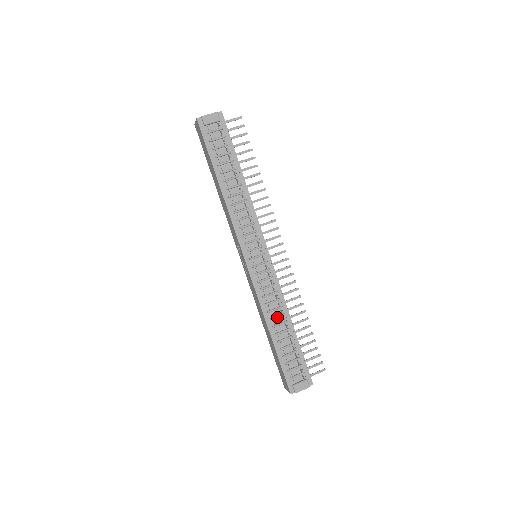
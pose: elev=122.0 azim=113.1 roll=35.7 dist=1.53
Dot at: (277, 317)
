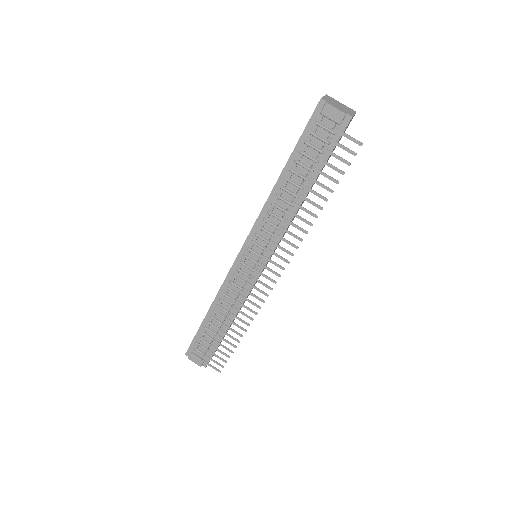
Dot at: (223, 310)
